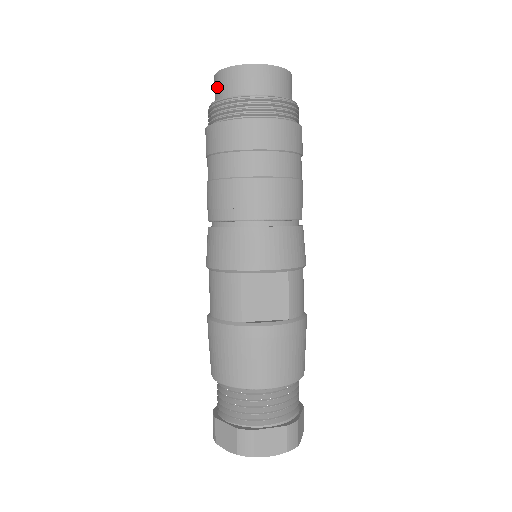
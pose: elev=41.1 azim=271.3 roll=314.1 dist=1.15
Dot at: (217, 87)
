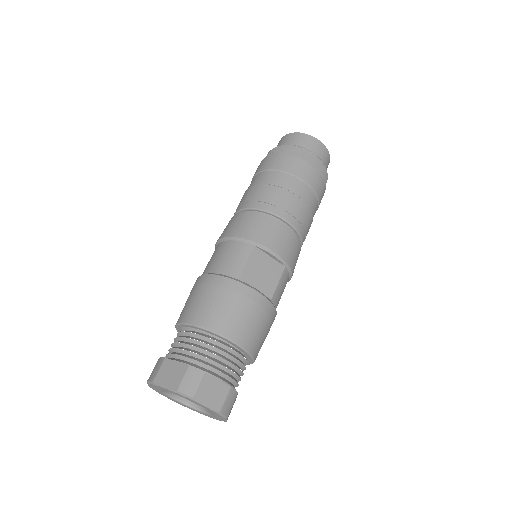
Dot at: (284, 141)
